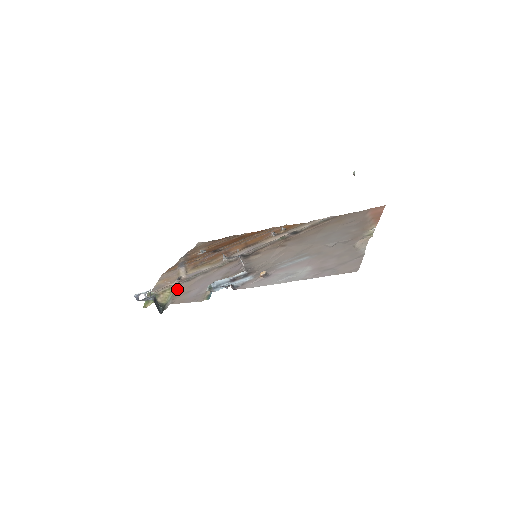
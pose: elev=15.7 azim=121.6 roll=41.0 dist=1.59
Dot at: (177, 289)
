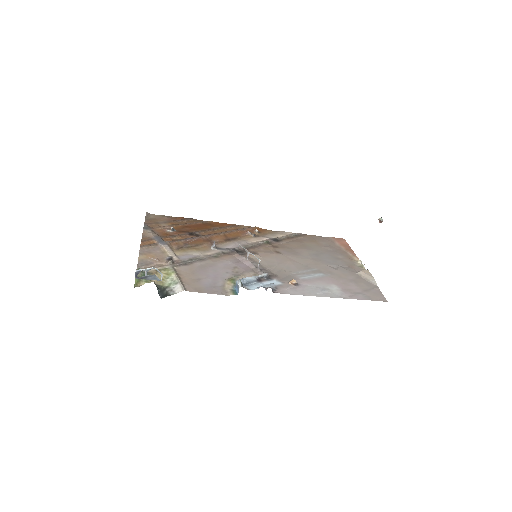
Dot at: (178, 272)
